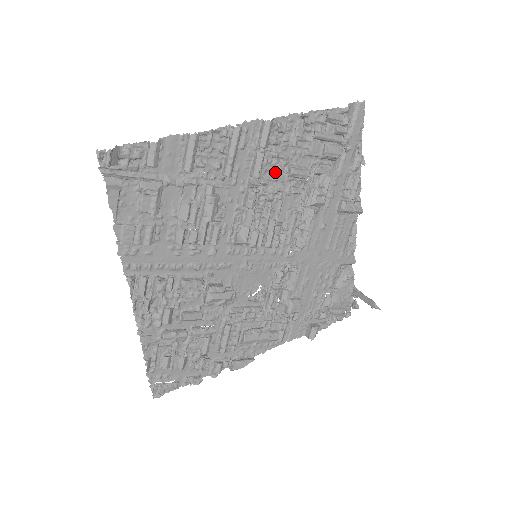
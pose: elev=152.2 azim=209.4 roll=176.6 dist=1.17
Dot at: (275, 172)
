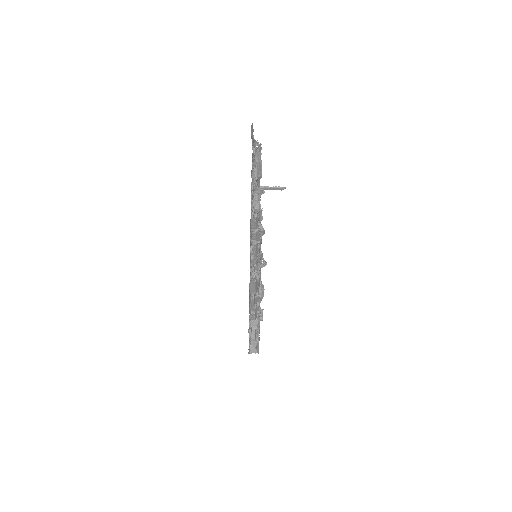
Dot at: occluded
